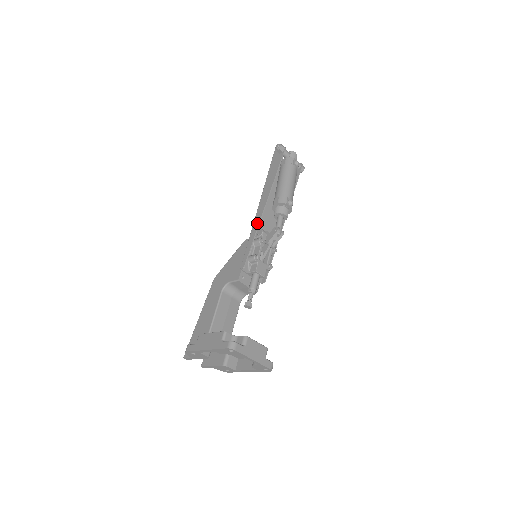
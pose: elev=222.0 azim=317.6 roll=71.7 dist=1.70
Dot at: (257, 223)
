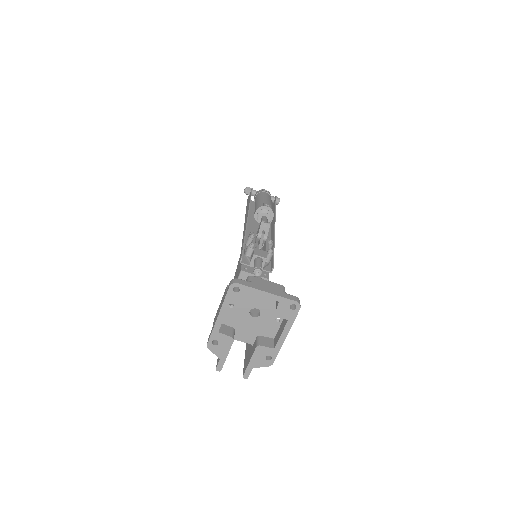
Dot at: (244, 231)
